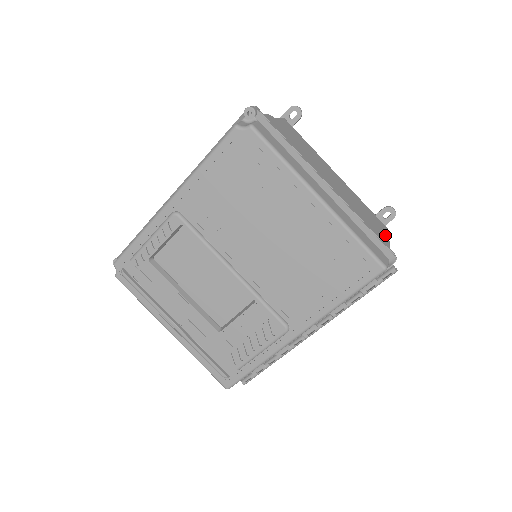
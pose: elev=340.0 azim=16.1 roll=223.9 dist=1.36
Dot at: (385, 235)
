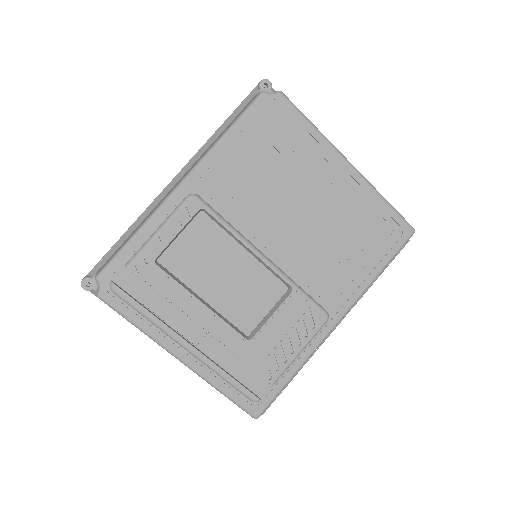
Dot at: occluded
